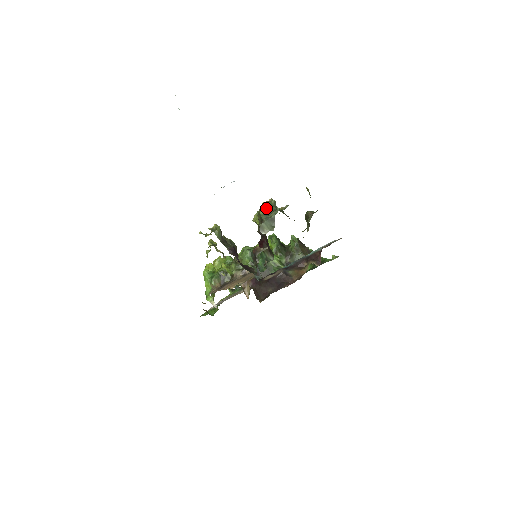
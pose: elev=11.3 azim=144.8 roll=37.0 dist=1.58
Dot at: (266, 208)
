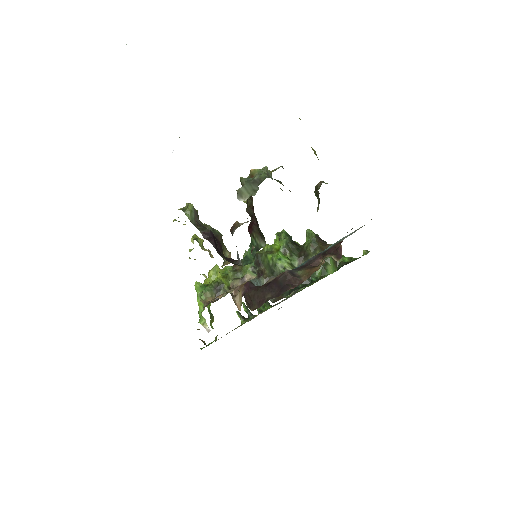
Dot at: occluded
